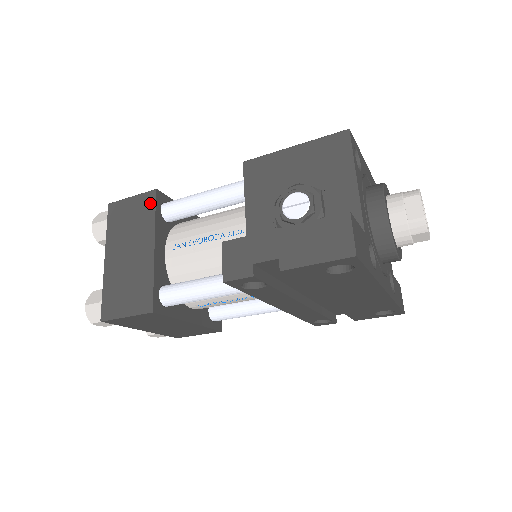
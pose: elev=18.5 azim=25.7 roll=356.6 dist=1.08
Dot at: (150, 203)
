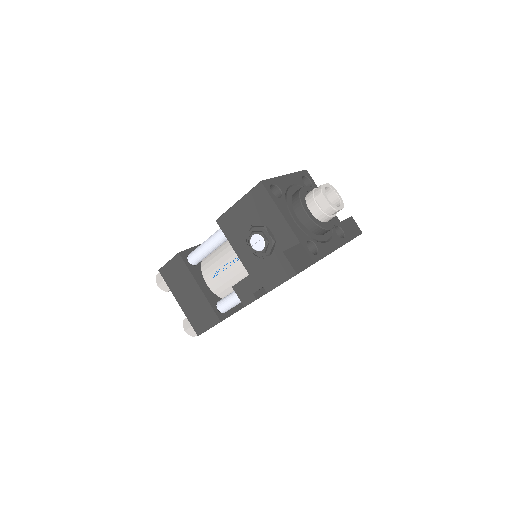
Dot at: (181, 262)
